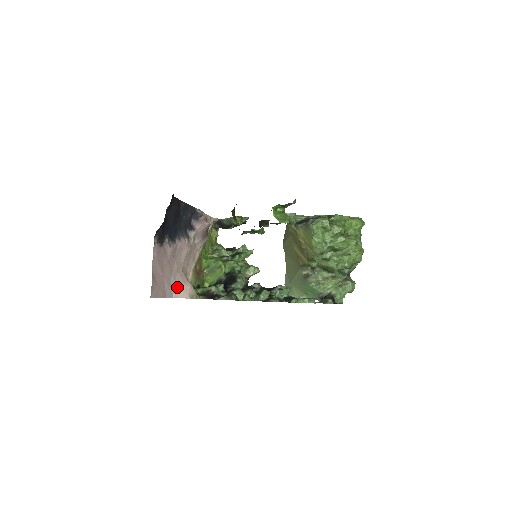
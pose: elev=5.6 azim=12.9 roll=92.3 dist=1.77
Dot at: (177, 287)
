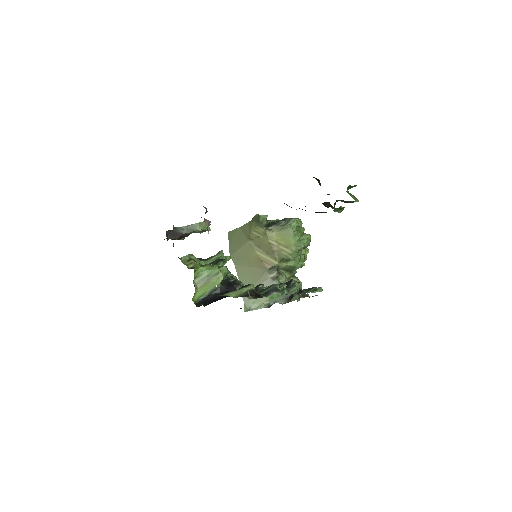
Dot at: occluded
